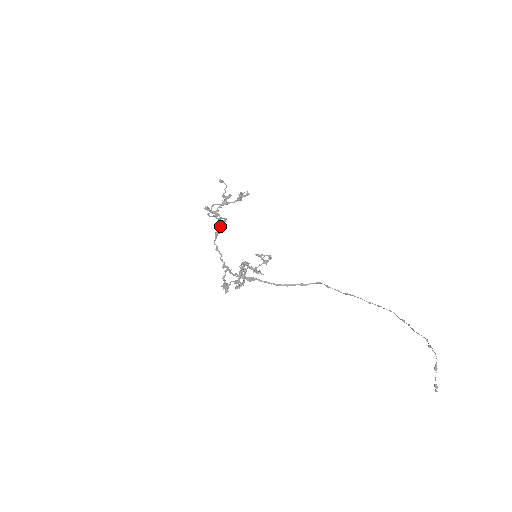
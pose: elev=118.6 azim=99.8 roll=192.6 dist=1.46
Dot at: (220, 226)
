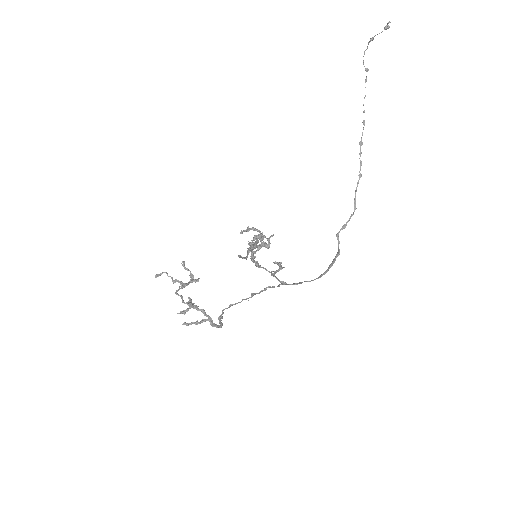
Dot at: occluded
